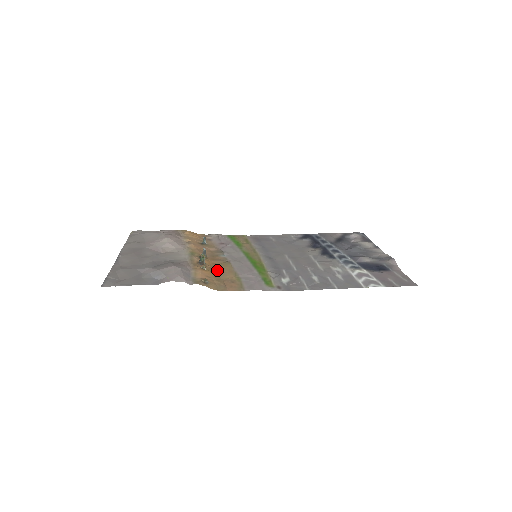
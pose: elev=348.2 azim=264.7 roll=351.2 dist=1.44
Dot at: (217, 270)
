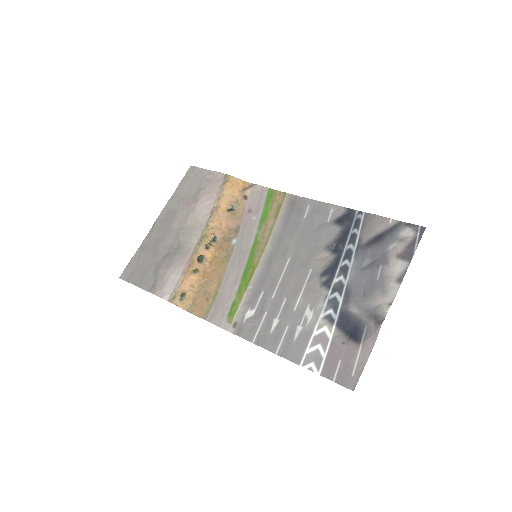
Dot at: (210, 271)
